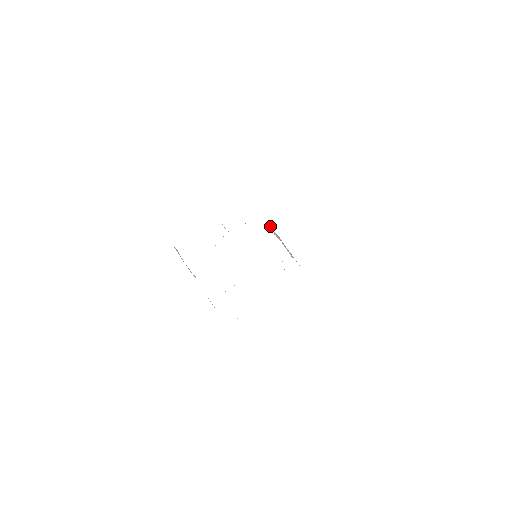
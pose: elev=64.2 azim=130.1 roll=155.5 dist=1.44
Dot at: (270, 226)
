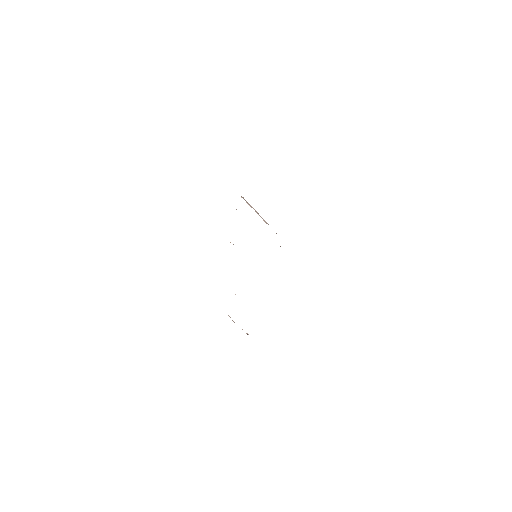
Dot at: occluded
